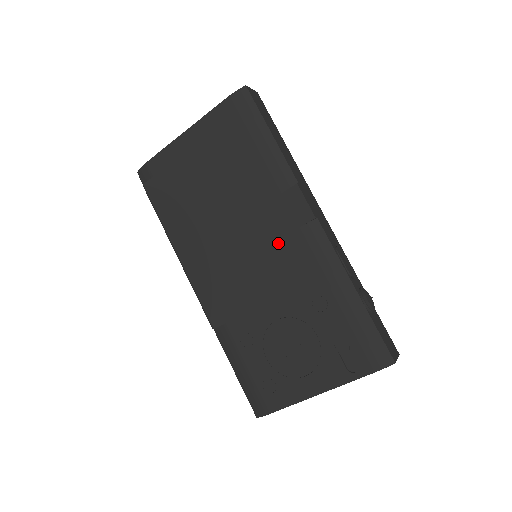
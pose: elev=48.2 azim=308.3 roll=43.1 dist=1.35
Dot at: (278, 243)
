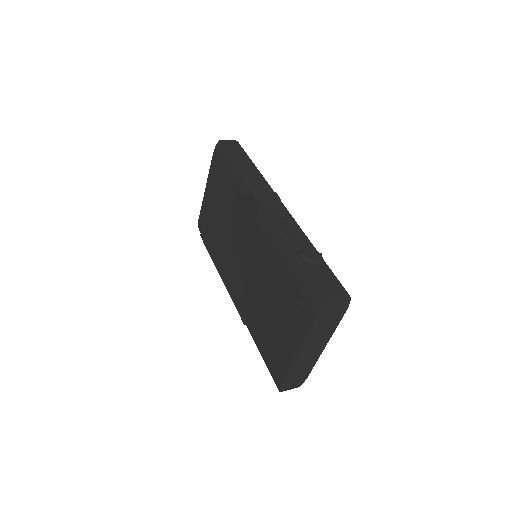
Dot at: (251, 237)
